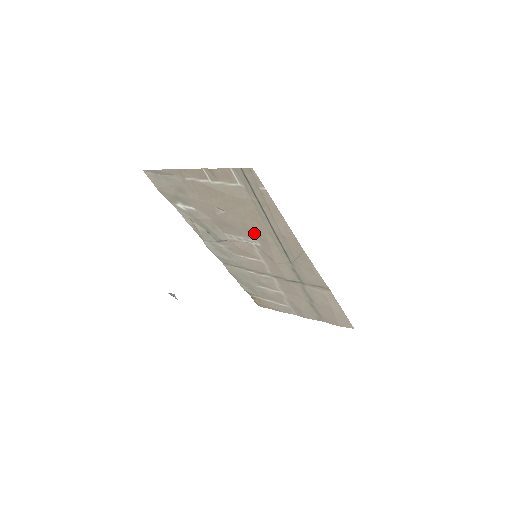
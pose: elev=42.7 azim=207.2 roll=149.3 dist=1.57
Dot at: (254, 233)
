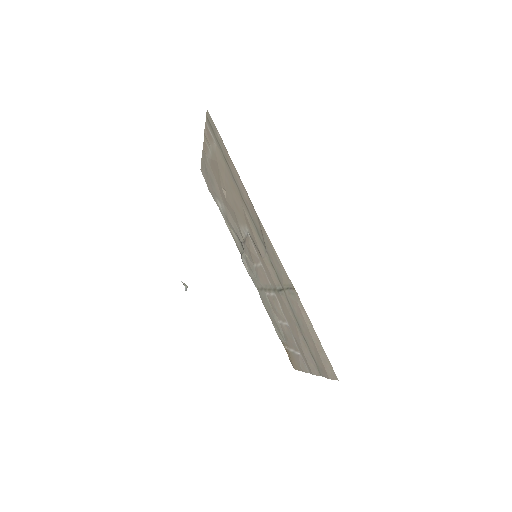
Dot at: (242, 213)
